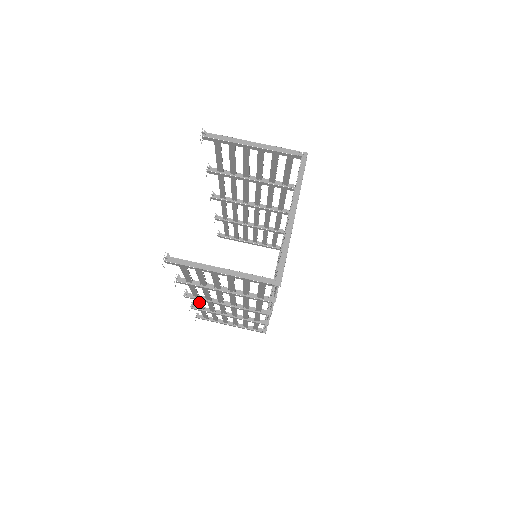
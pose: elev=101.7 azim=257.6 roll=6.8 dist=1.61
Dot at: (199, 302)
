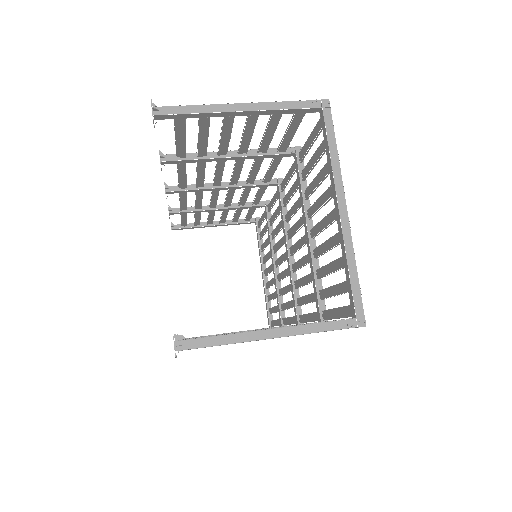
Dot at: occluded
